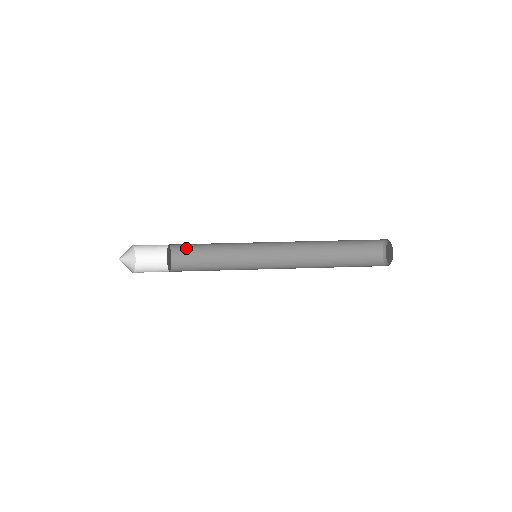
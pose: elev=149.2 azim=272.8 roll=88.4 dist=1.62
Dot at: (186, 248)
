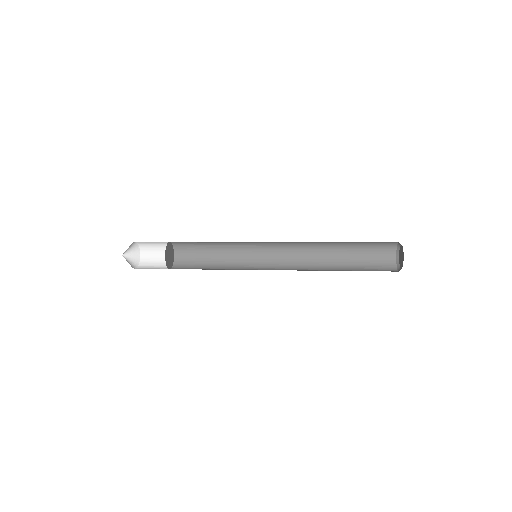
Dot at: (189, 262)
